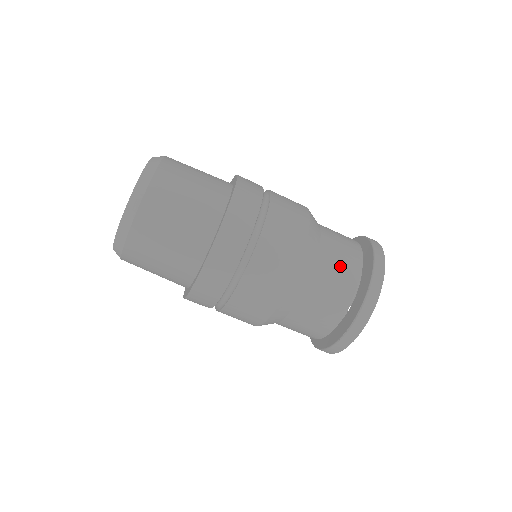
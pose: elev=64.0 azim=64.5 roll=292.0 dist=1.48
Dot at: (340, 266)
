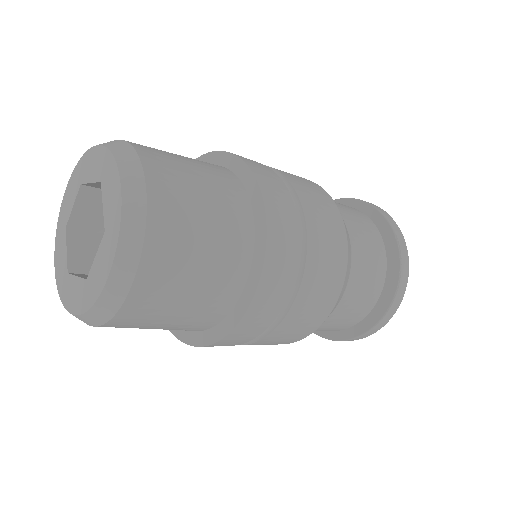
Dot at: occluded
